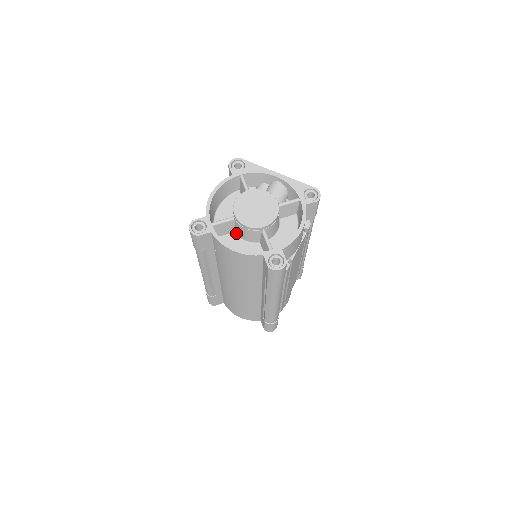
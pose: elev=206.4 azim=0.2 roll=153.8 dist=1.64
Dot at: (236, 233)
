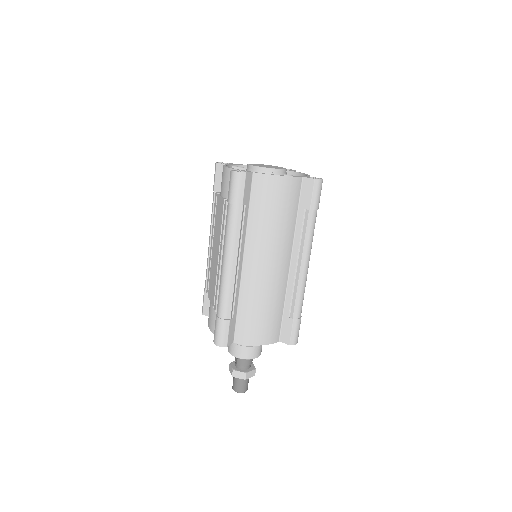
Dot at: occluded
